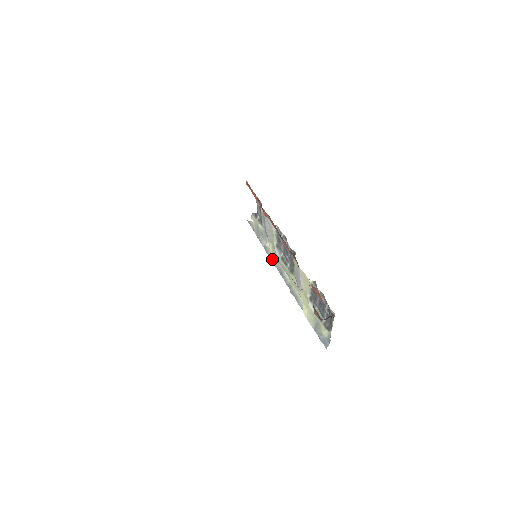
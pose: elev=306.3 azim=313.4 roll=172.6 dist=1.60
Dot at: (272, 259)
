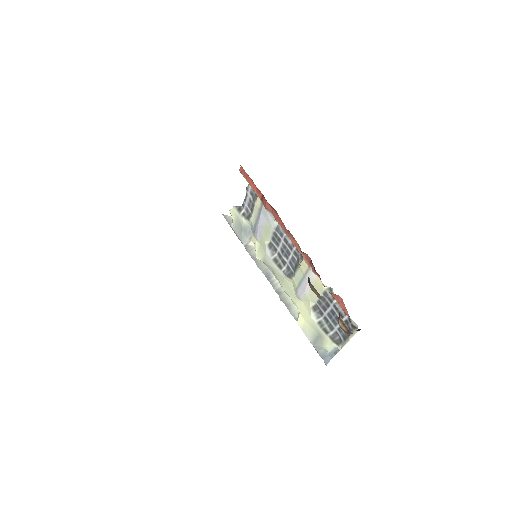
Dot at: (256, 260)
